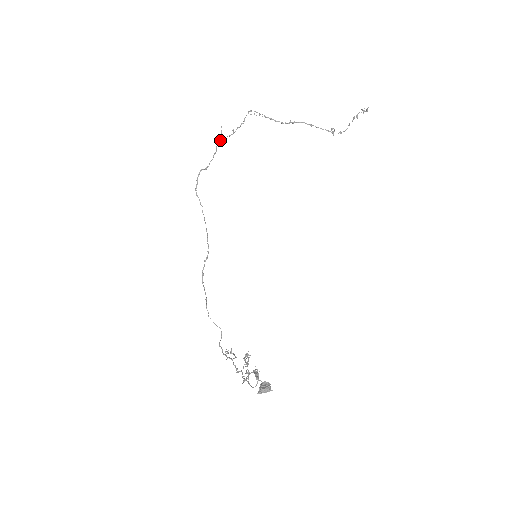
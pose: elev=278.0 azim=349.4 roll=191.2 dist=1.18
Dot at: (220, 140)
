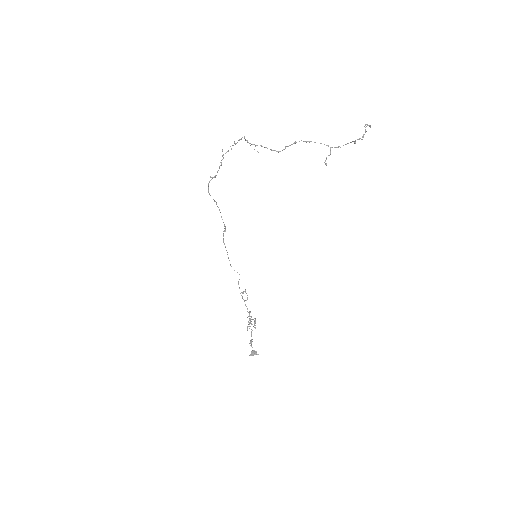
Dot at: (223, 157)
